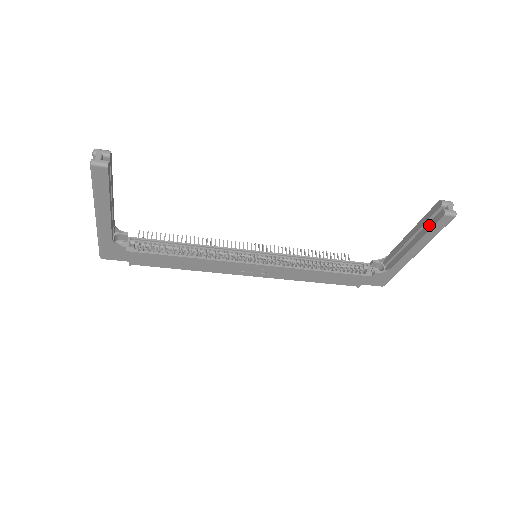
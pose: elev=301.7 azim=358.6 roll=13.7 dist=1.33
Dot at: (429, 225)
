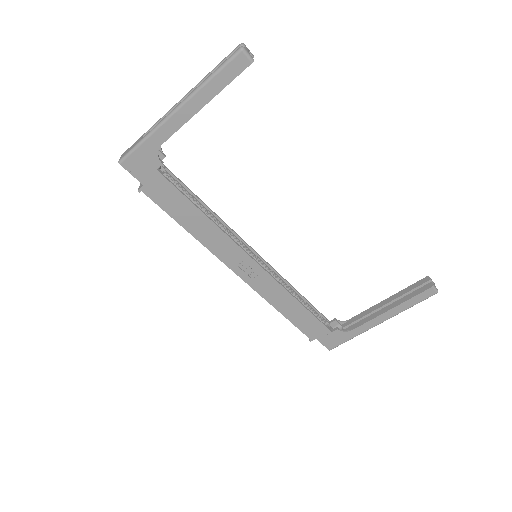
Dot at: (412, 294)
